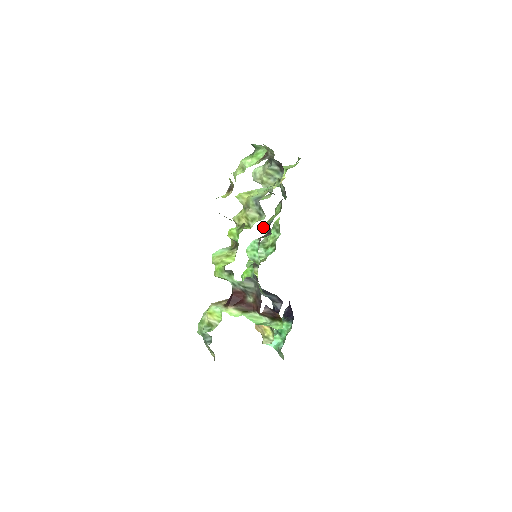
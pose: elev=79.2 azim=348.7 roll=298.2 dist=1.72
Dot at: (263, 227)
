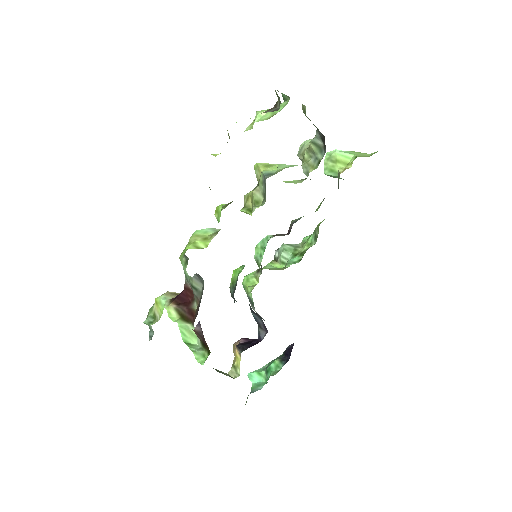
Dot at: occluded
